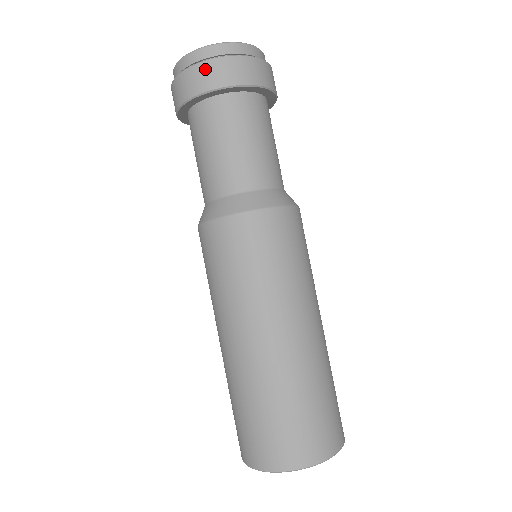
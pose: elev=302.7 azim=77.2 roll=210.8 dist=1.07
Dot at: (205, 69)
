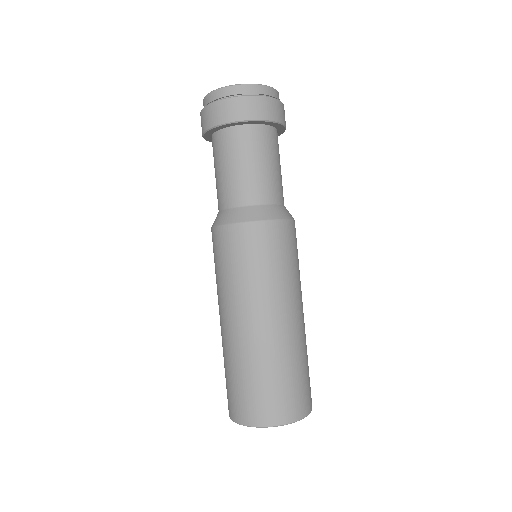
Dot at: (235, 103)
